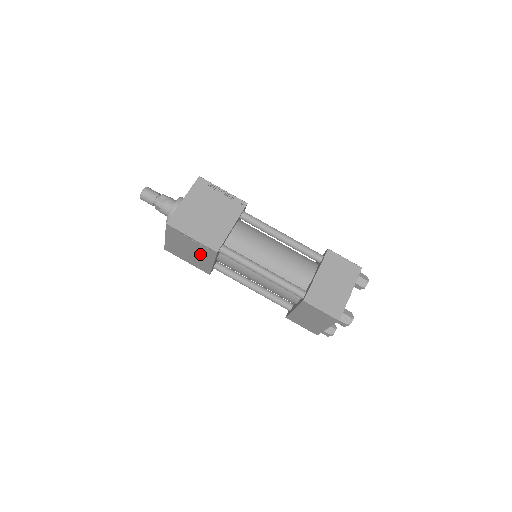
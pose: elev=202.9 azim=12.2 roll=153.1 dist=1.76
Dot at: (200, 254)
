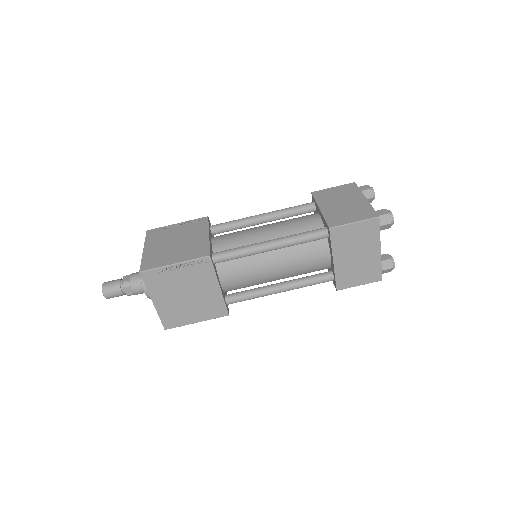
Dot at: occluded
